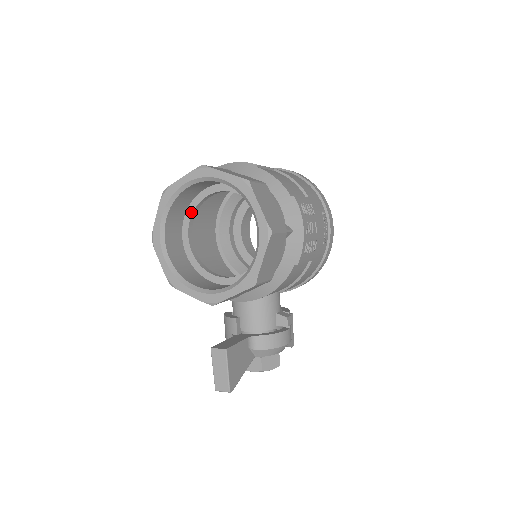
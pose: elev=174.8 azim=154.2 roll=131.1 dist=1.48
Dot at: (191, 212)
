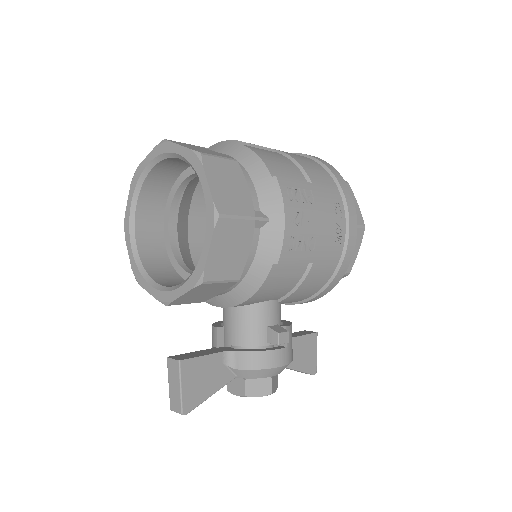
Dot at: (171, 199)
